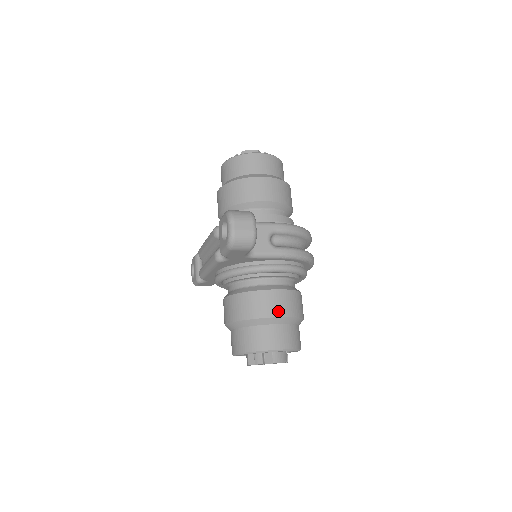
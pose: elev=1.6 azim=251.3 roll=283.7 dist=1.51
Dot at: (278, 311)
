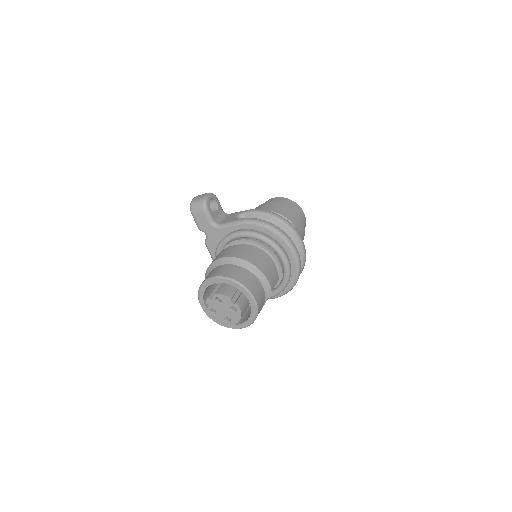
Dot at: (226, 255)
